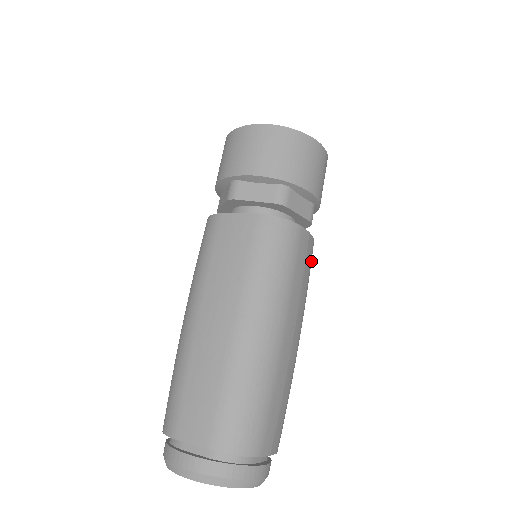
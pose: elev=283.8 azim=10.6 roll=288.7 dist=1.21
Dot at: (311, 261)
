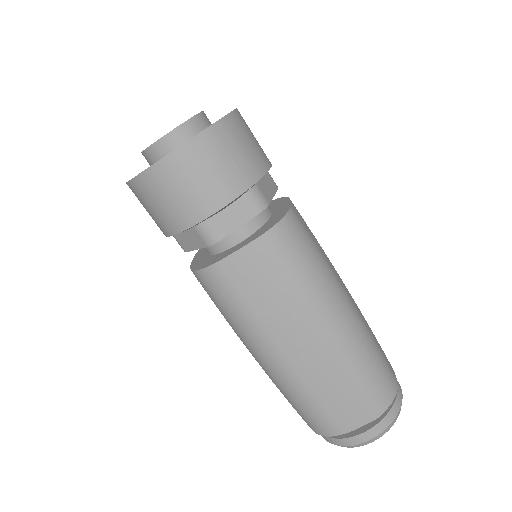
Dot at: occluded
